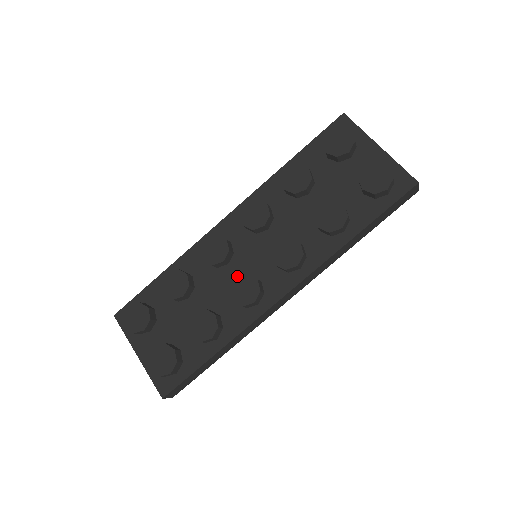
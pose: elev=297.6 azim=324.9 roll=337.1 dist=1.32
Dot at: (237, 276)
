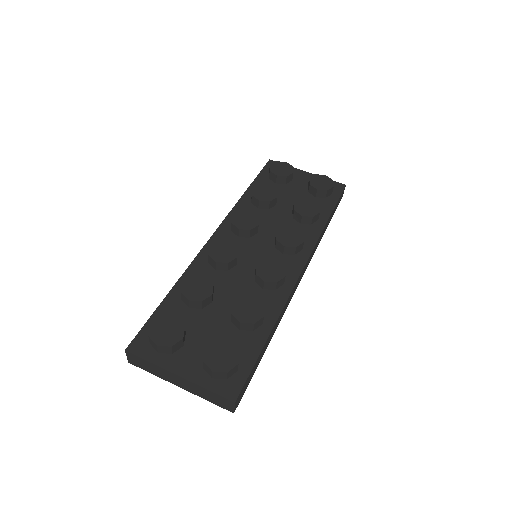
Dot at: occluded
